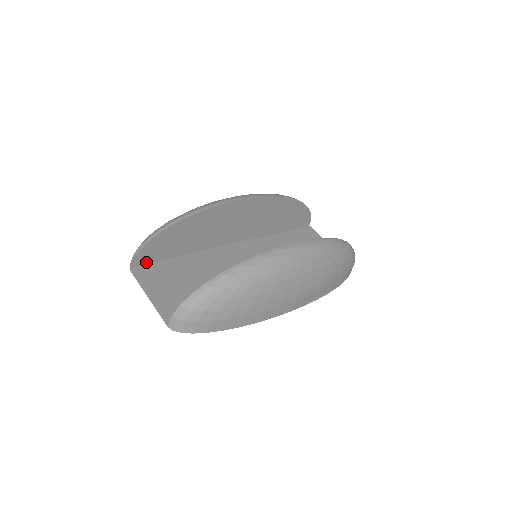
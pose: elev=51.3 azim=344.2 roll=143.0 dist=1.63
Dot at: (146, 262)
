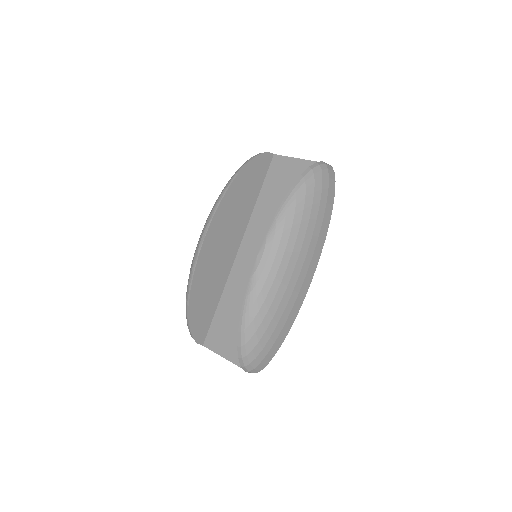
Dot at: (206, 333)
